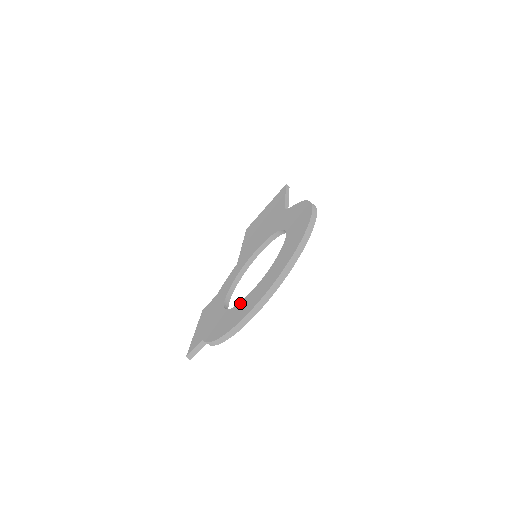
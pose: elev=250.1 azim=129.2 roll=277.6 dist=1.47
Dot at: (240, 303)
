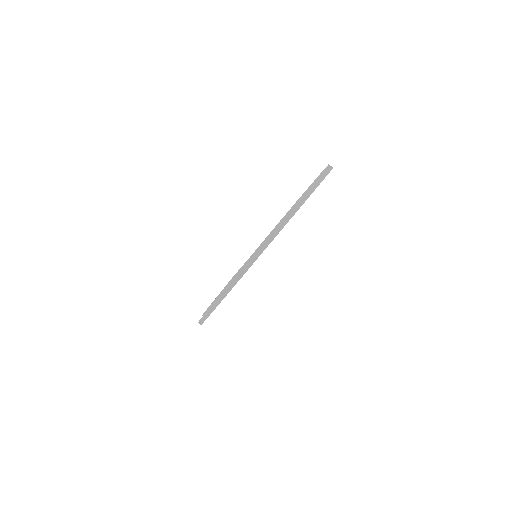
Dot at: occluded
